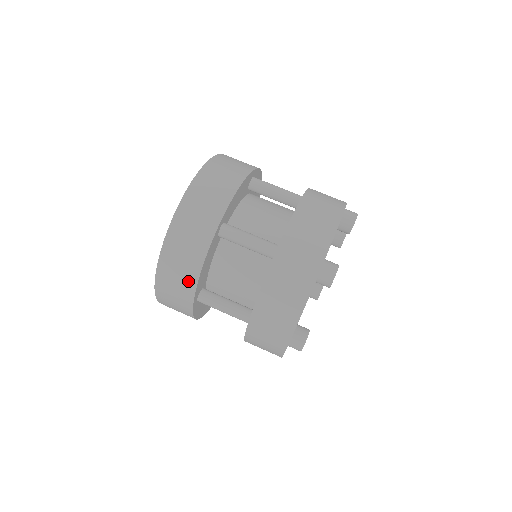
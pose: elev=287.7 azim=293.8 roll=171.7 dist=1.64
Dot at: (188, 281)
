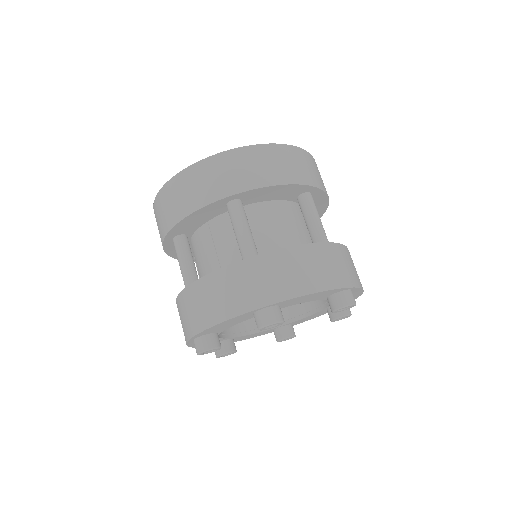
Dot at: (263, 177)
